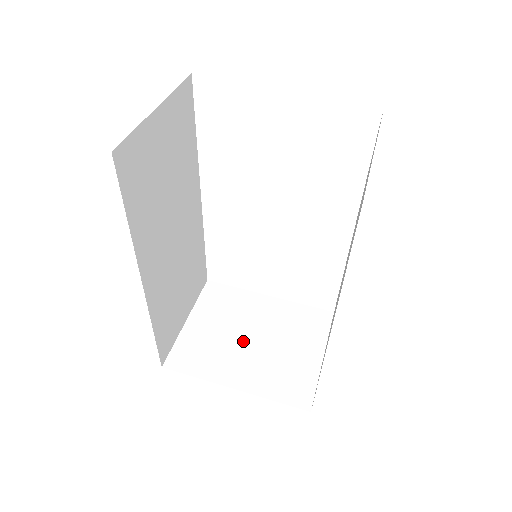
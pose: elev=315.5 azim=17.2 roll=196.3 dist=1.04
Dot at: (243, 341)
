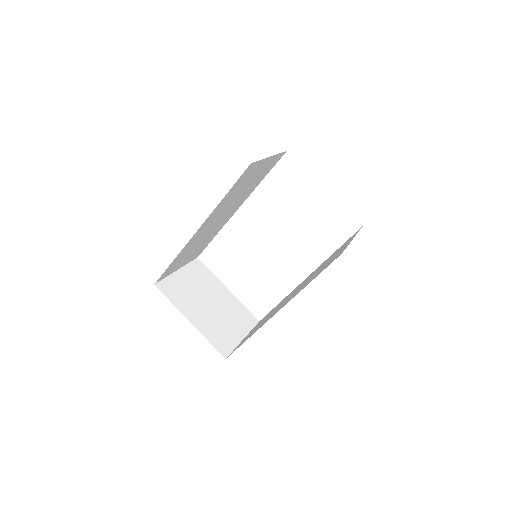
Dot at: (204, 302)
